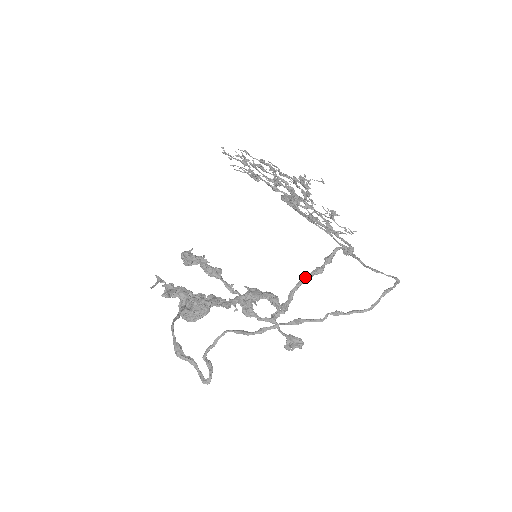
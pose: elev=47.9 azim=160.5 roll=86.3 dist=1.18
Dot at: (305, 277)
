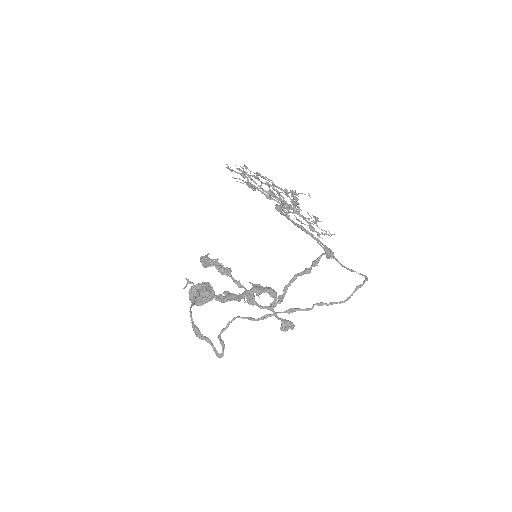
Dot at: (297, 276)
